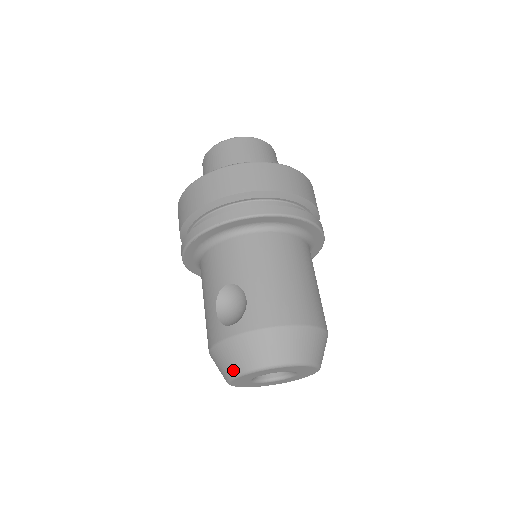
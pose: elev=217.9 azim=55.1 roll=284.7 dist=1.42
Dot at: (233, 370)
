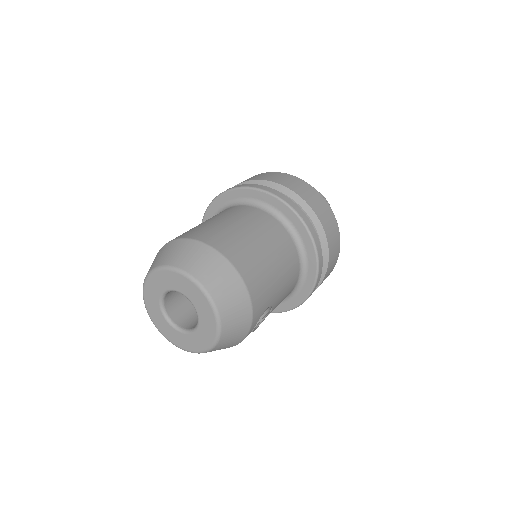
Dot at: occluded
